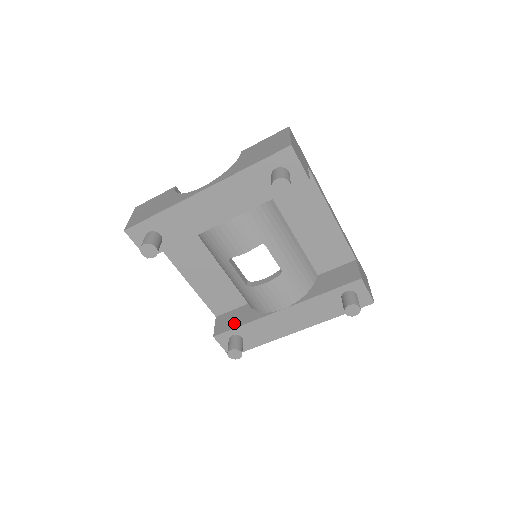
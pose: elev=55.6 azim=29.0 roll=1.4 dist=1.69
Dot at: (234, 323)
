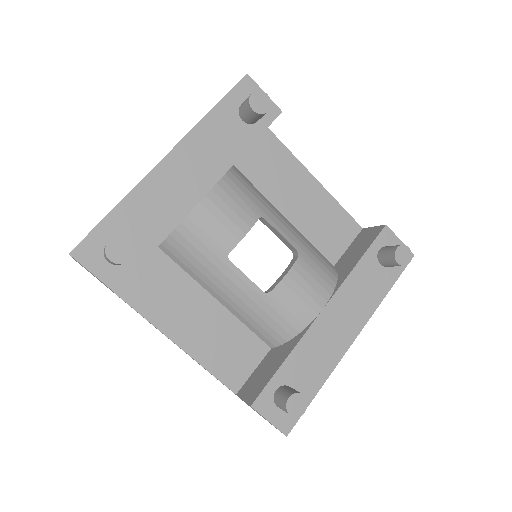
Dot at: (269, 372)
